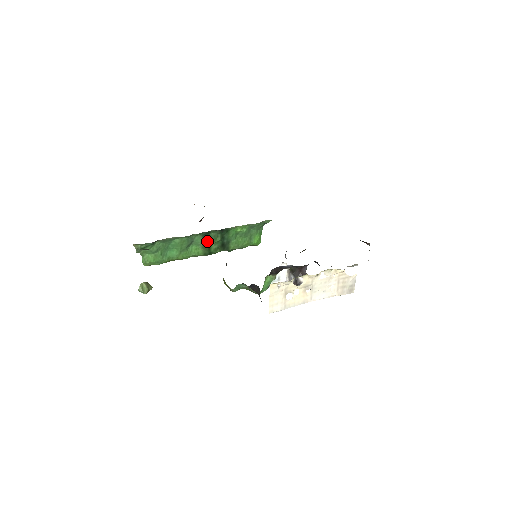
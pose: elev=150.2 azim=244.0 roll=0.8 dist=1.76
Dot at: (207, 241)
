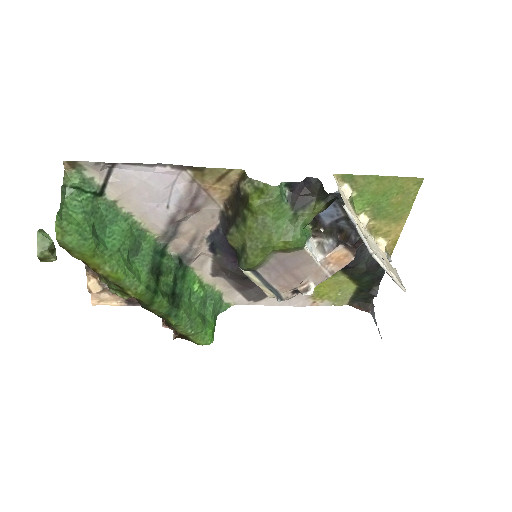
Dot at: (156, 268)
